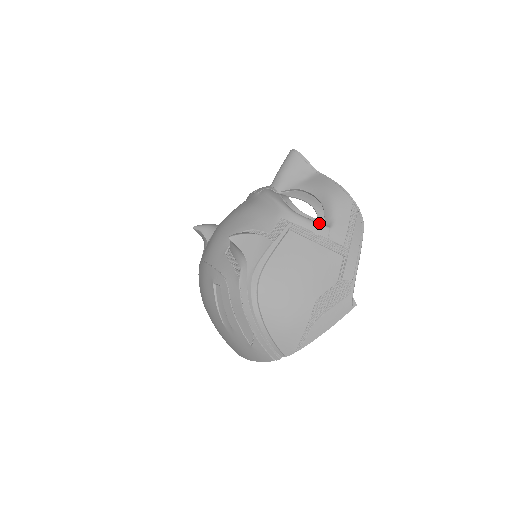
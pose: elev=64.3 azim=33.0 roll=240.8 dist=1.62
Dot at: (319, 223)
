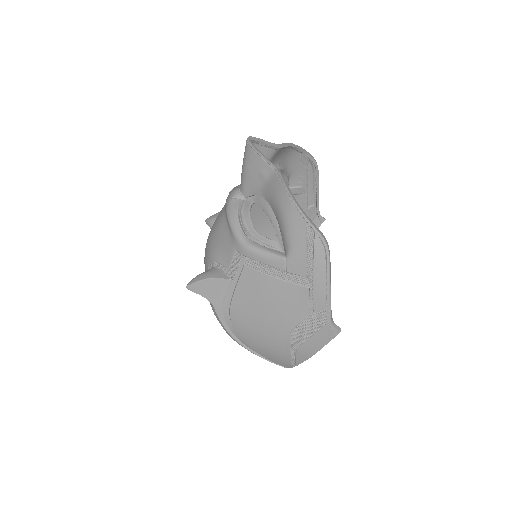
Dot at: (273, 254)
